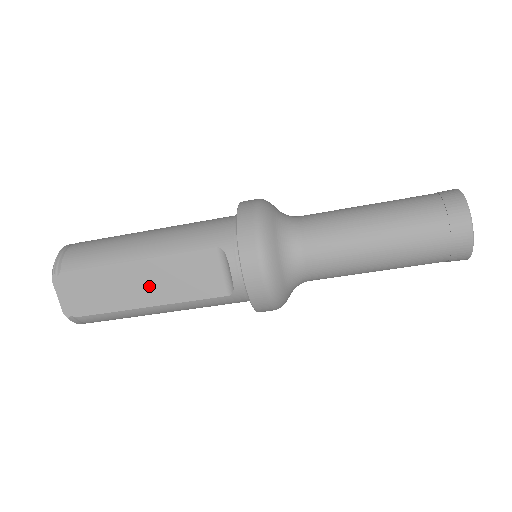
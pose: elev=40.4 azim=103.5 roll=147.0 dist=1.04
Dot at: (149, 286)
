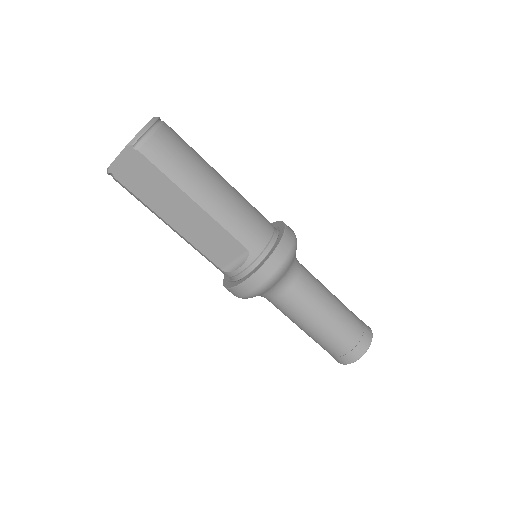
Dot at: (185, 219)
